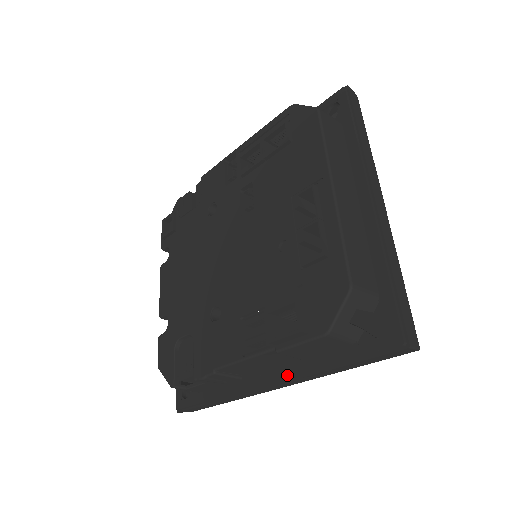
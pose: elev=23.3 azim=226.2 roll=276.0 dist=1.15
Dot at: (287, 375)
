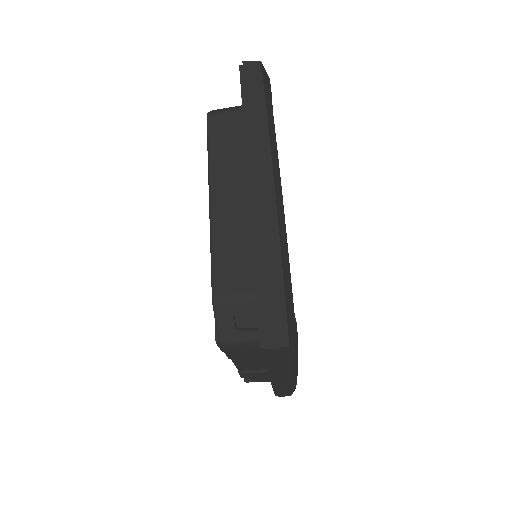
Dot at: occluded
